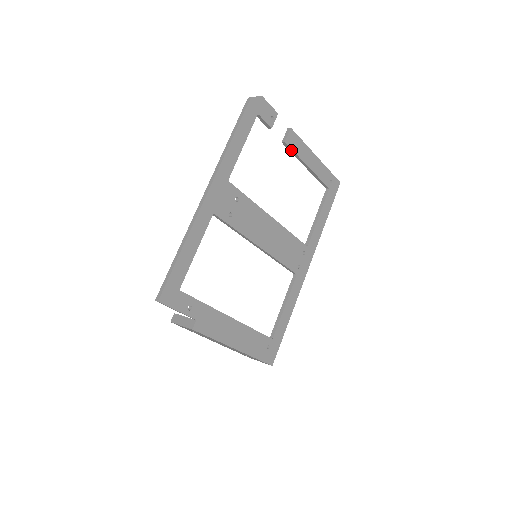
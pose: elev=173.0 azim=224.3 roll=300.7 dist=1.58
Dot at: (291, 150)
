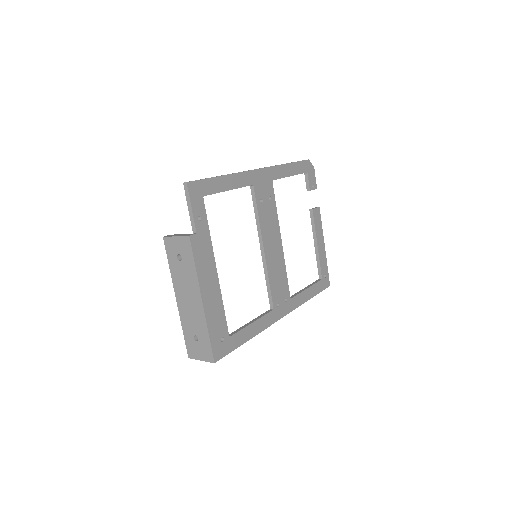
Dot at: (313, 220)
